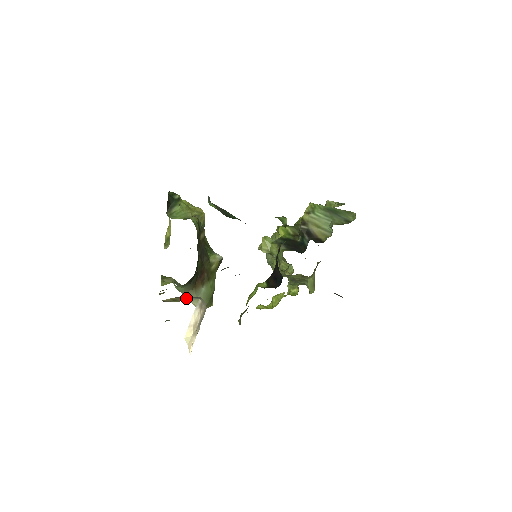
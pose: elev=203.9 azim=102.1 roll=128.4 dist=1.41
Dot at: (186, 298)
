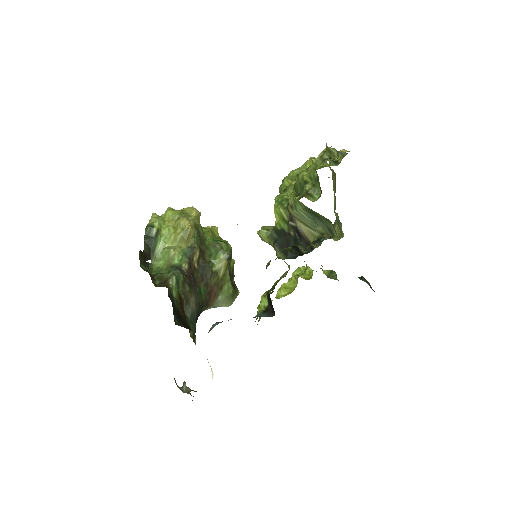
Dot at: occluded
